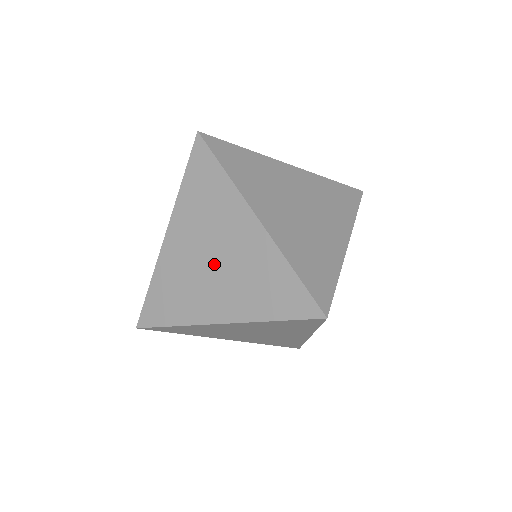
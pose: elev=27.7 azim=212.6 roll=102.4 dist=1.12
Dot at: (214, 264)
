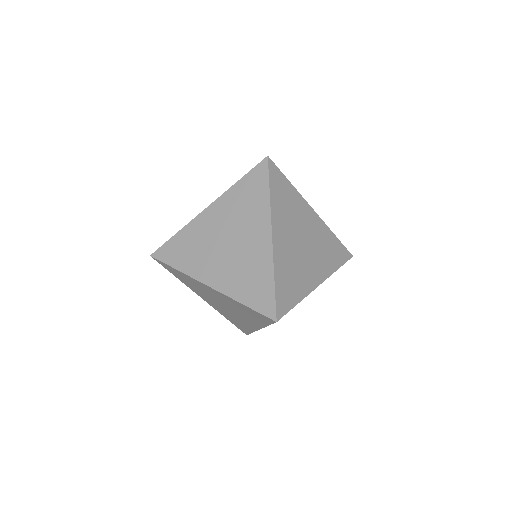
Dot at: (227, 246)
